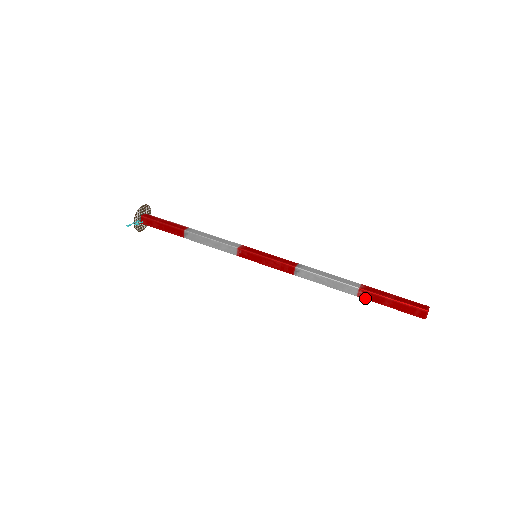
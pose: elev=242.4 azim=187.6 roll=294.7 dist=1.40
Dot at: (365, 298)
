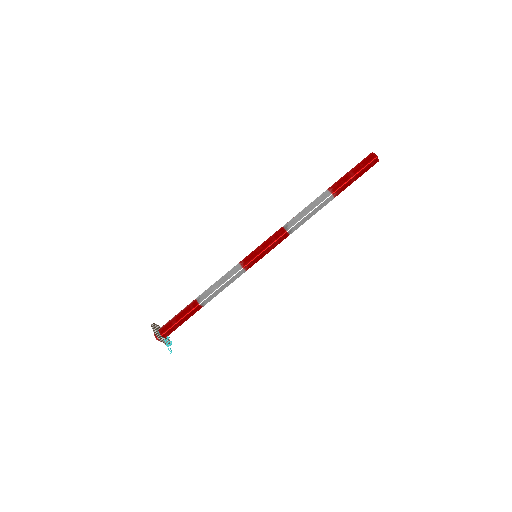
Dot at: occluded
